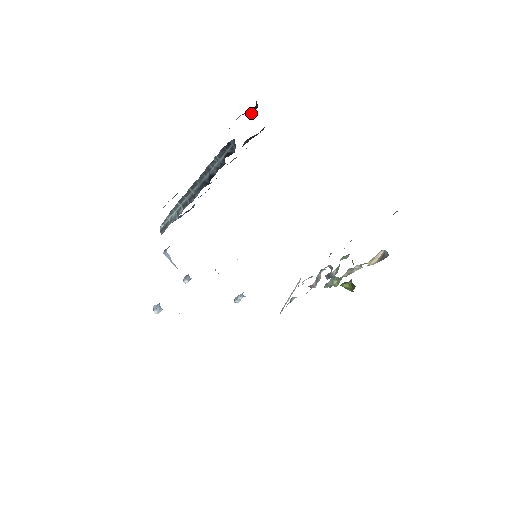
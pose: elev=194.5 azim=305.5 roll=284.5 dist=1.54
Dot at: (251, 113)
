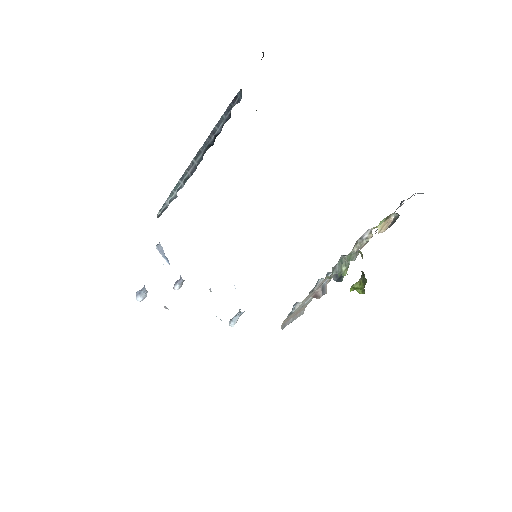
Dot at: occluded
